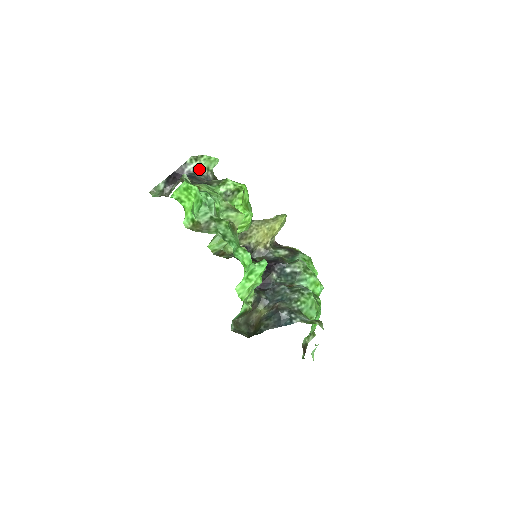
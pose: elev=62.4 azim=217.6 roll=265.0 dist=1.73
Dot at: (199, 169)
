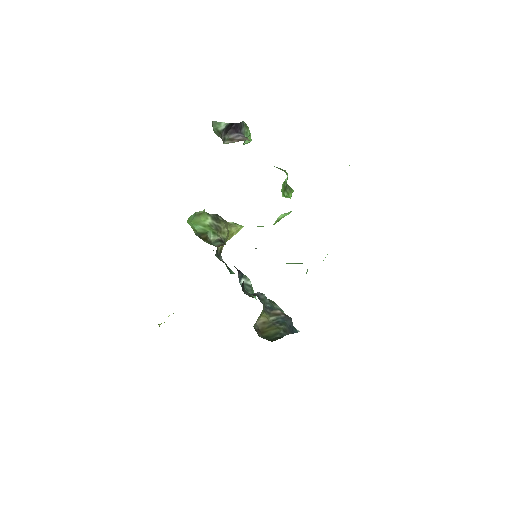
Dot at: occluded
